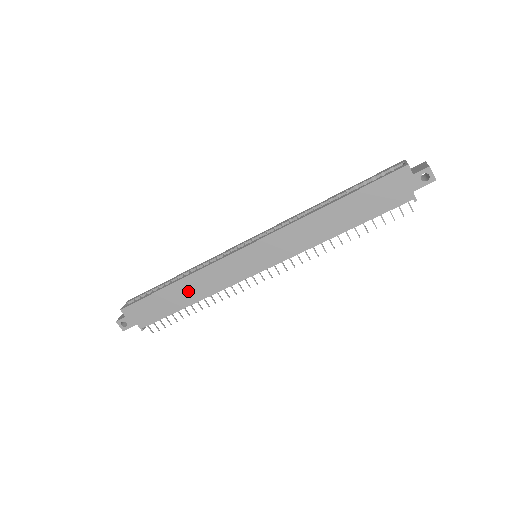
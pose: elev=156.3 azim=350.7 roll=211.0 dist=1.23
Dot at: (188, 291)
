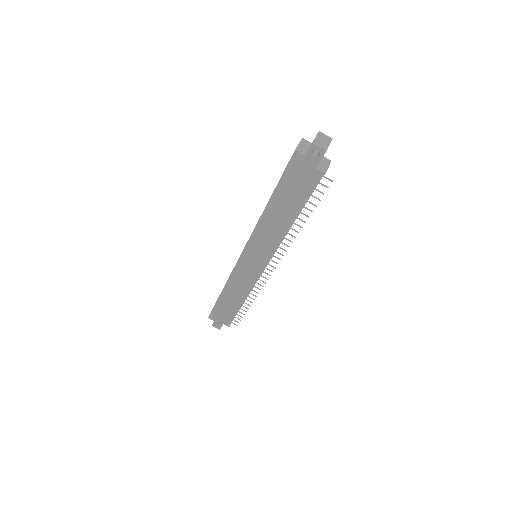
Dot at: (233, 295)
